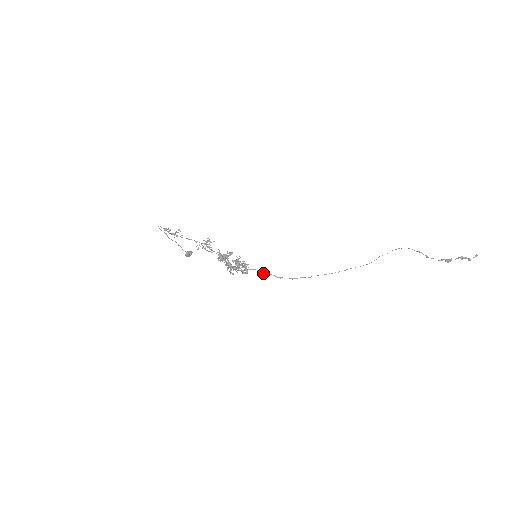
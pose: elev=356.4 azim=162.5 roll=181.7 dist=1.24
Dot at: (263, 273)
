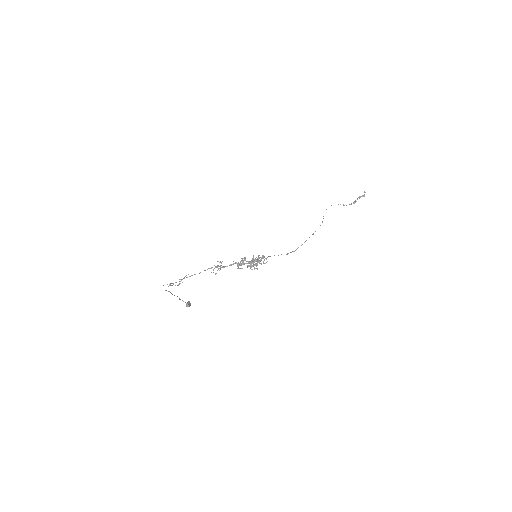
Dot at: occluded
